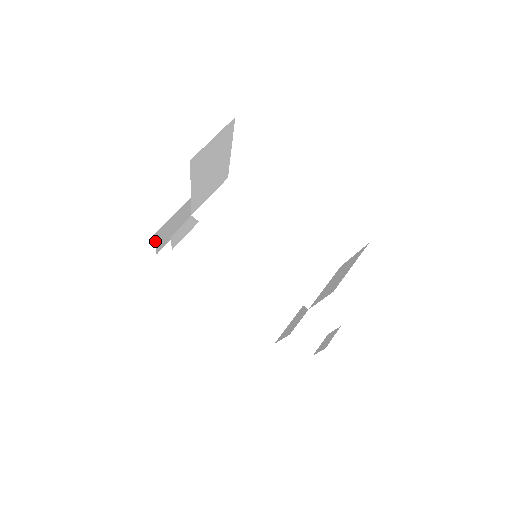
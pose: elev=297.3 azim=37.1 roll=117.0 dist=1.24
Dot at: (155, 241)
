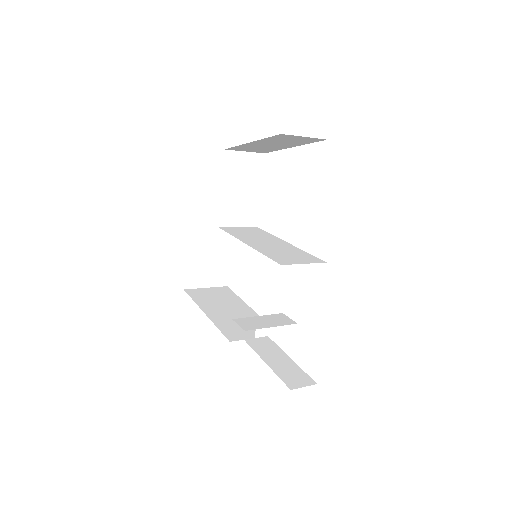
Dot at: (186, 260)
